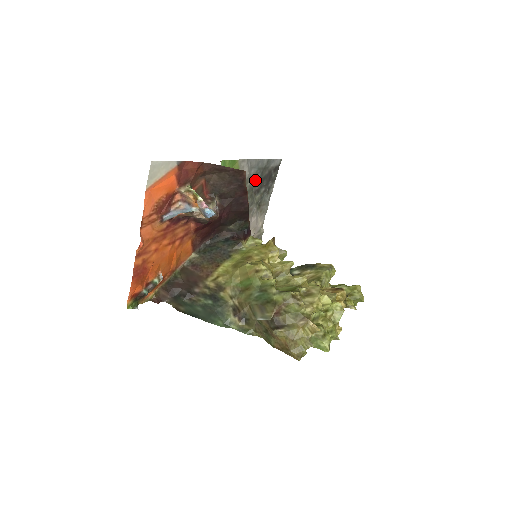
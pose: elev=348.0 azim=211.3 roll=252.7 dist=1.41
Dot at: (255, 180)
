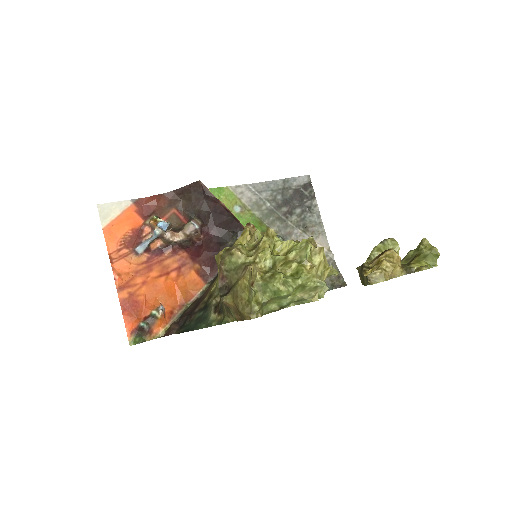
Dot at: (276, 203)
